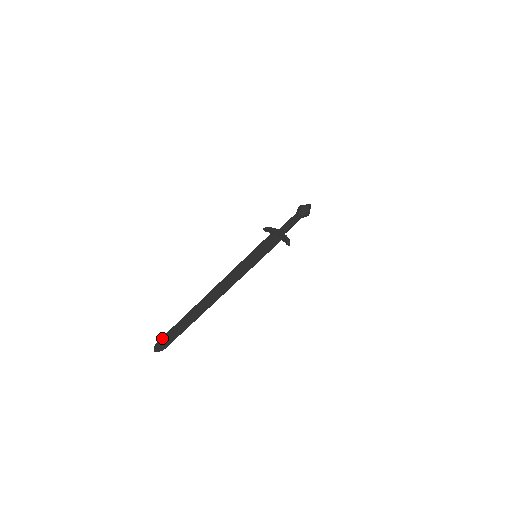
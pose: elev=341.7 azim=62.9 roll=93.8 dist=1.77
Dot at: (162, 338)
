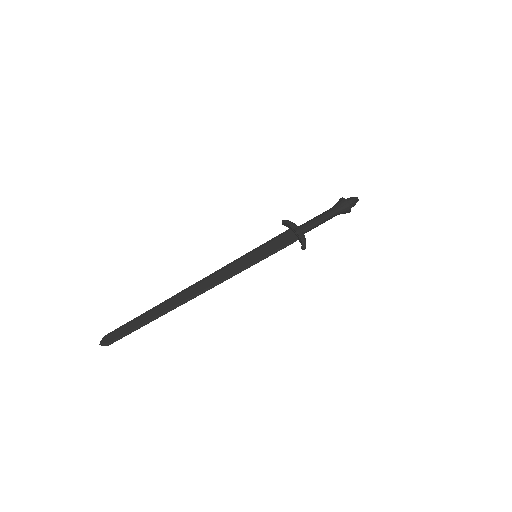
Dot at: (113, 331)
